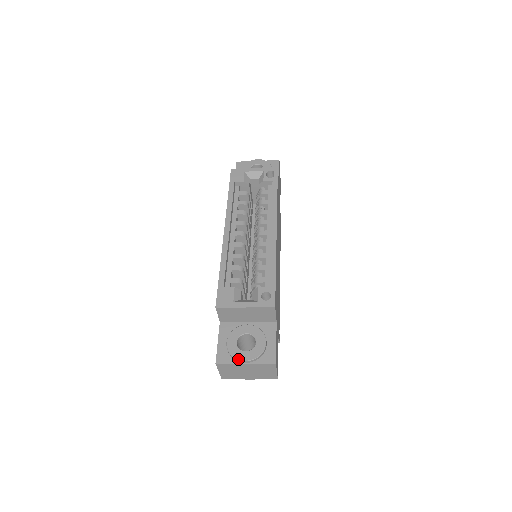
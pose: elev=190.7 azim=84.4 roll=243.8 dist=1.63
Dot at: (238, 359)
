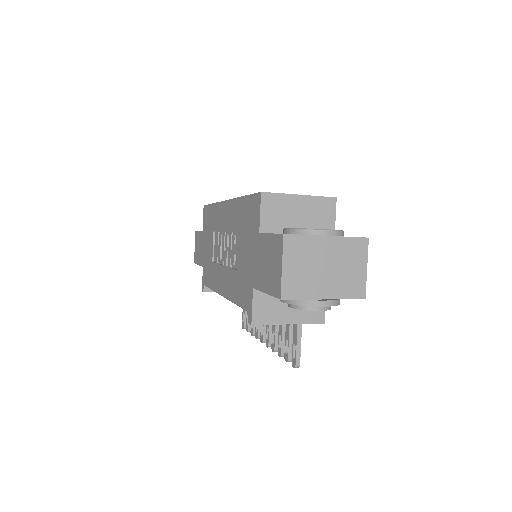
Dot at: occluded
